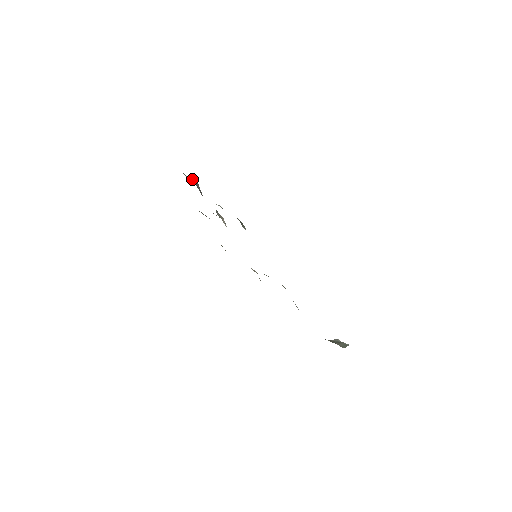
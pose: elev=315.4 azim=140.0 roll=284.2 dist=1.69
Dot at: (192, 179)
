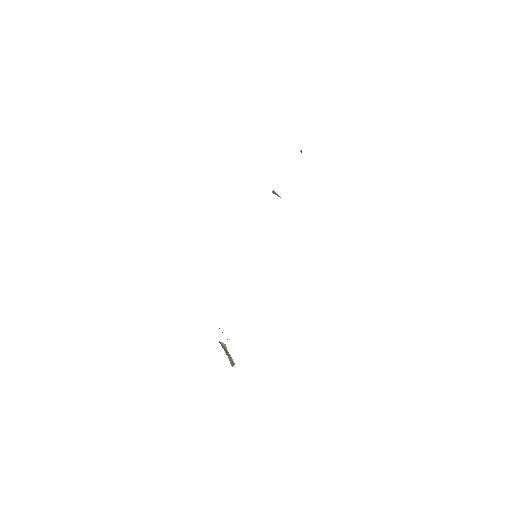
Dot at: occluded
